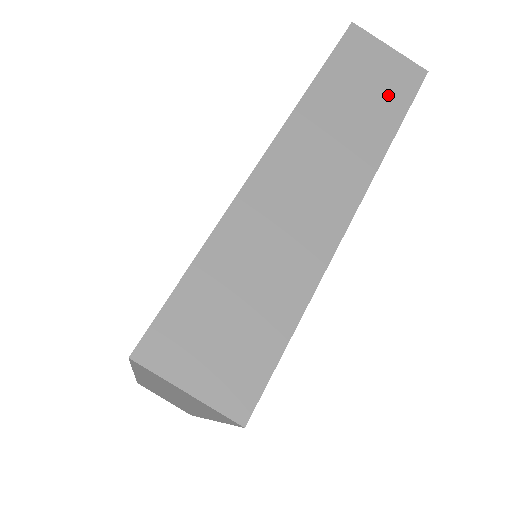
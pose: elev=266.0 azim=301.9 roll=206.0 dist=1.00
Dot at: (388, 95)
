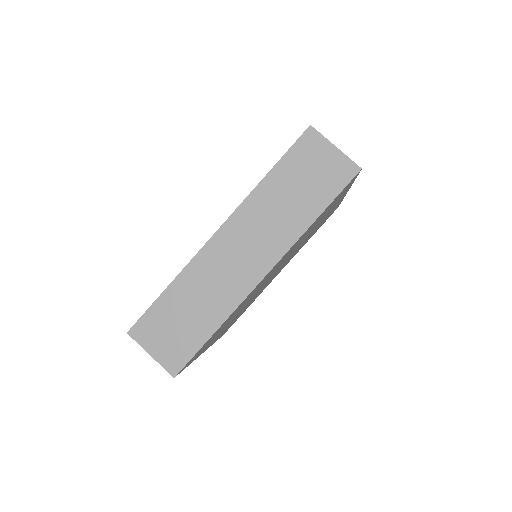
Dot at: occluded
